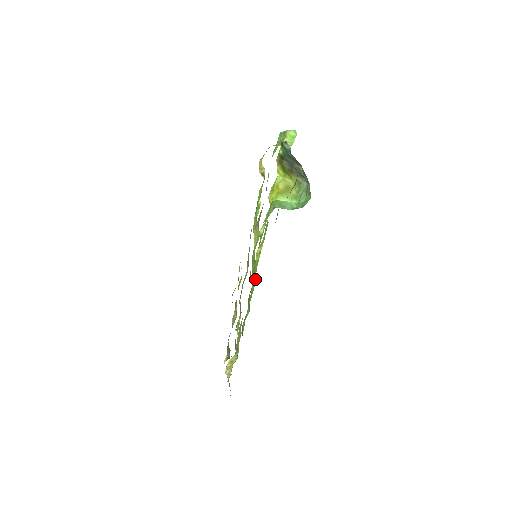
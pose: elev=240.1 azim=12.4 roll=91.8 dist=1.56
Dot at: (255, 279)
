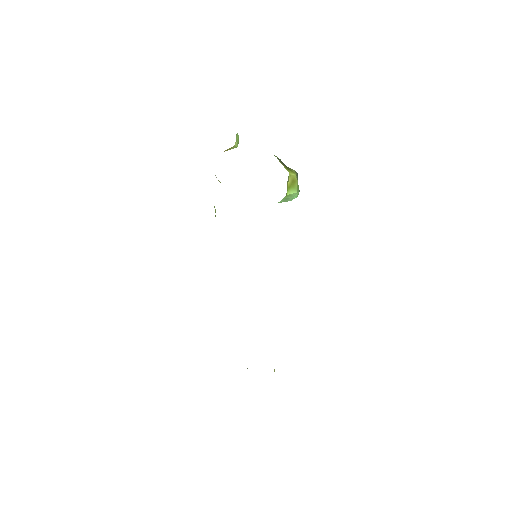
Dot at: occluded
